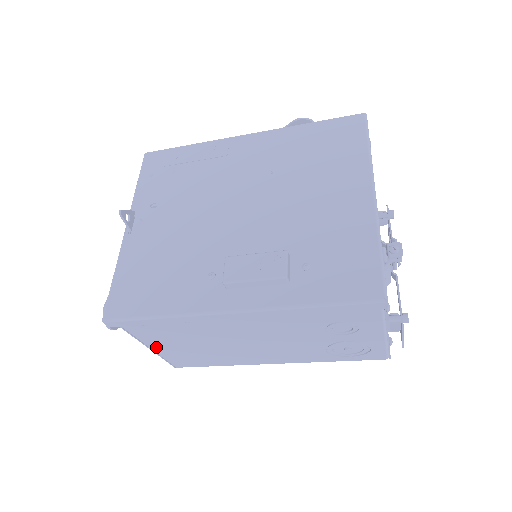
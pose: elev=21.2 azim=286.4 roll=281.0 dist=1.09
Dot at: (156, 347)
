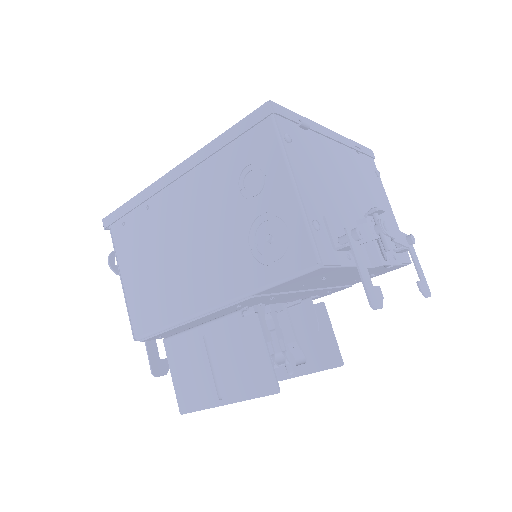
Dot at: (126, 277)
